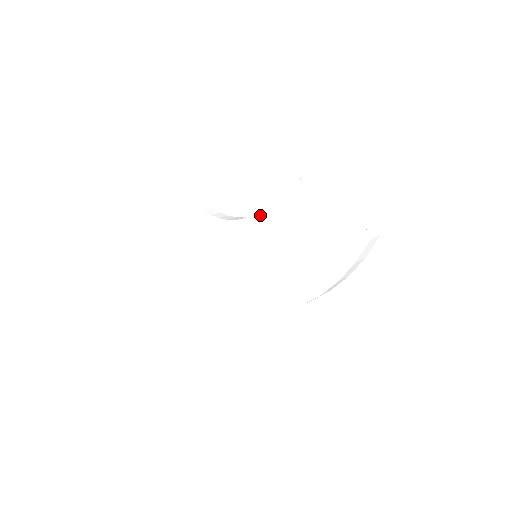
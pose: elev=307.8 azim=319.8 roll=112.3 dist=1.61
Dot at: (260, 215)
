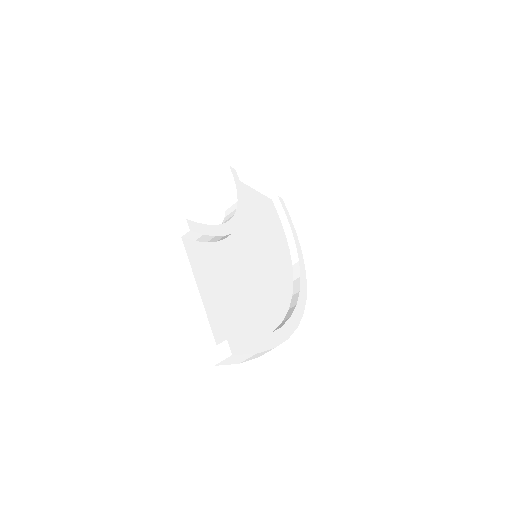
Dot at: occluded
